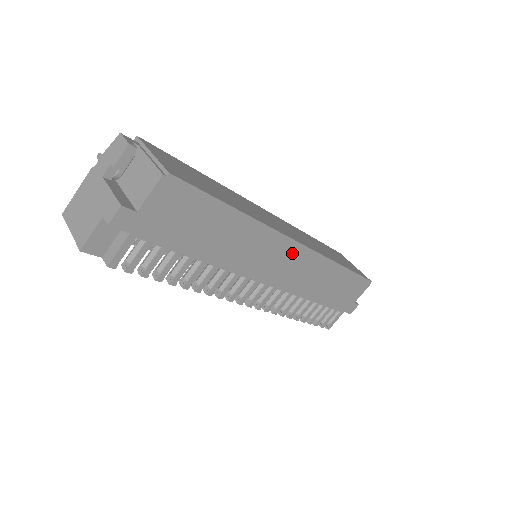
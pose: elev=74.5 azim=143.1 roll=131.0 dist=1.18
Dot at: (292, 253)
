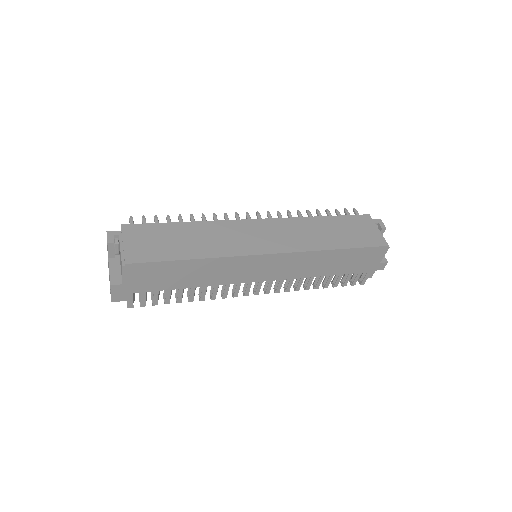
Dot at: (268, 261)
